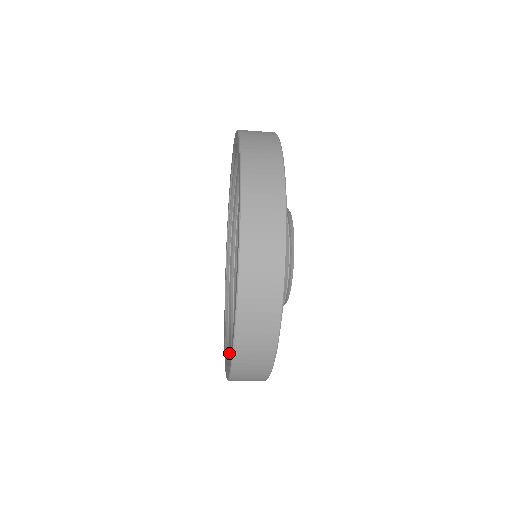
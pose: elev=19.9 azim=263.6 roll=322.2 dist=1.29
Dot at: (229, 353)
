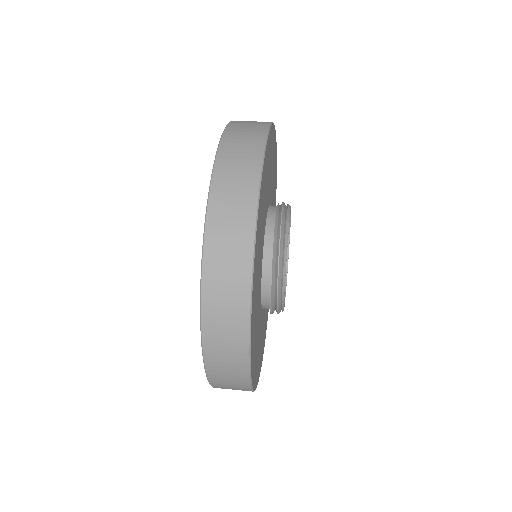
Dot at: occluded
